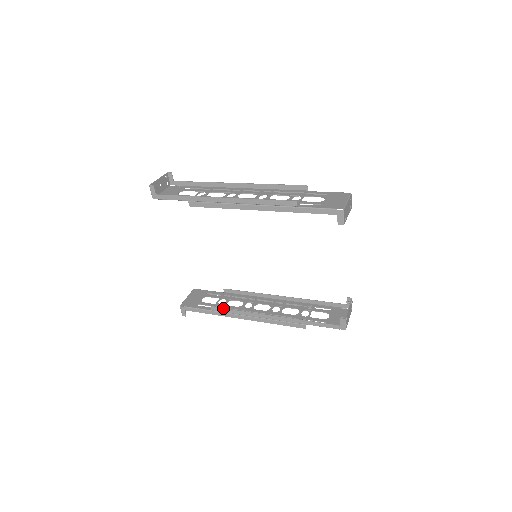
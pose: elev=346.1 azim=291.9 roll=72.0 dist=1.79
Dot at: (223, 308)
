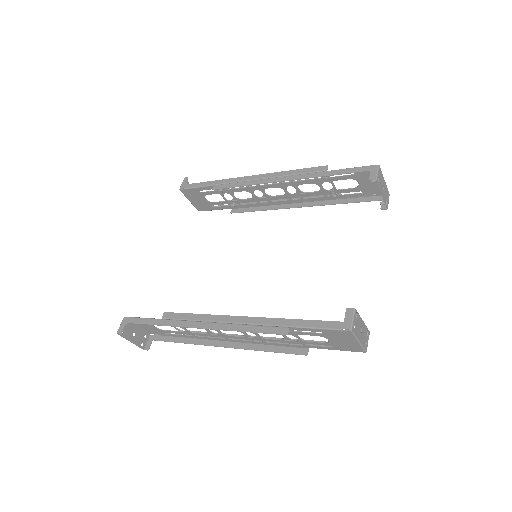
Dot at: occluded
